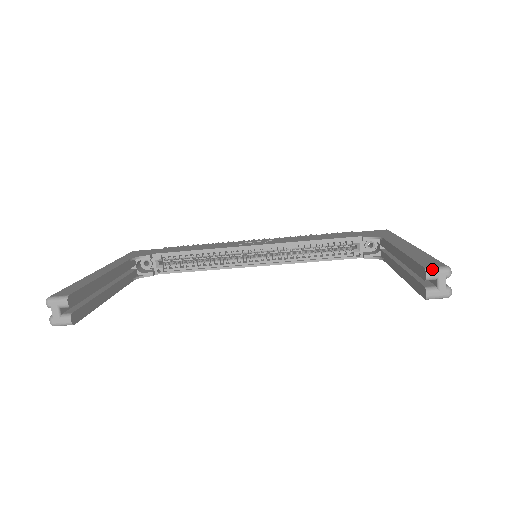
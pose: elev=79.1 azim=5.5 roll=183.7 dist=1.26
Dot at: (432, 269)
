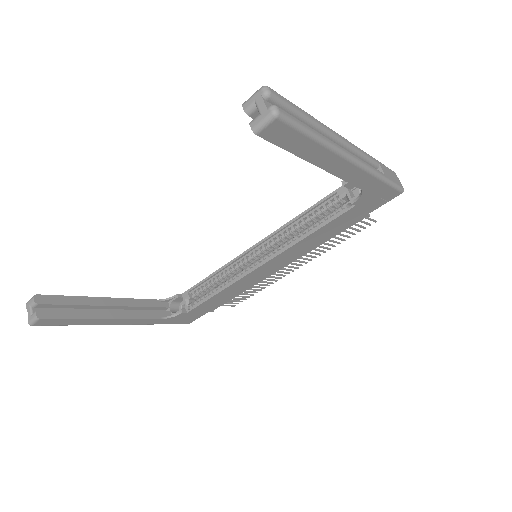
Dot at: (248, 99)
